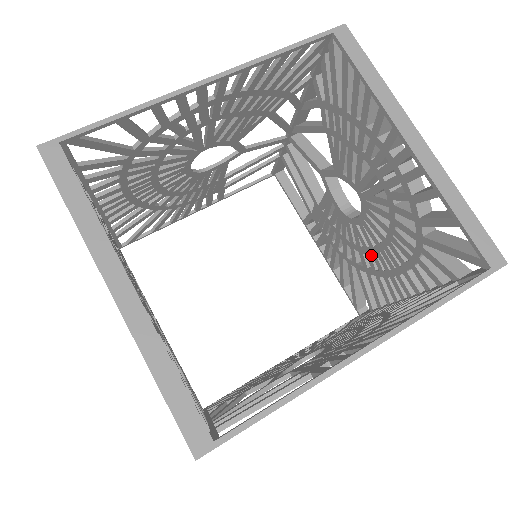
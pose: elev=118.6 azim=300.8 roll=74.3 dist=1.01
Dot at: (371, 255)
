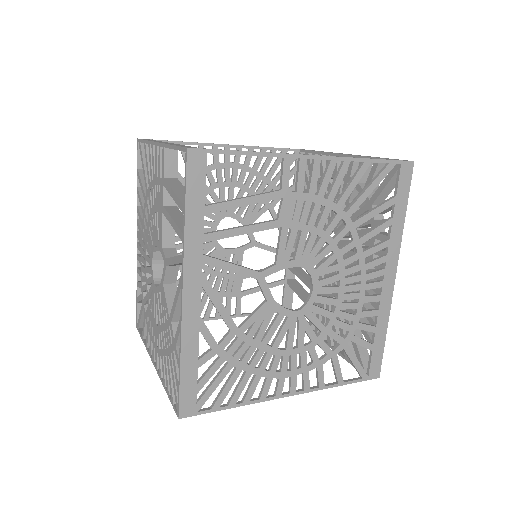
Dot at: occluded
